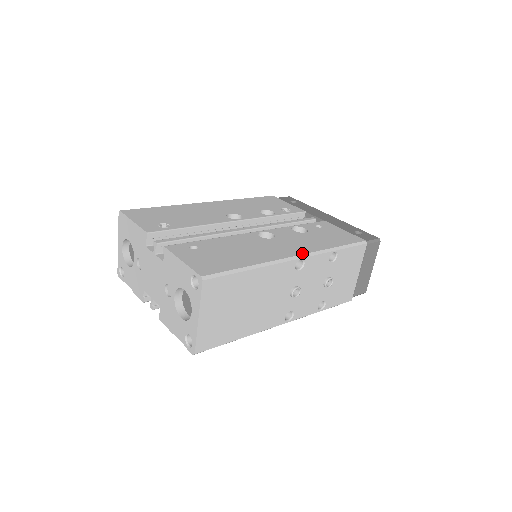
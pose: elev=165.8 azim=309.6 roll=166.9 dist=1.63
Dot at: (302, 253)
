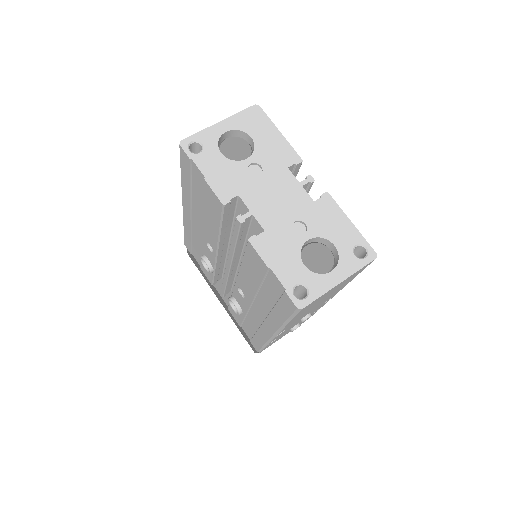
Dot at: occluded
